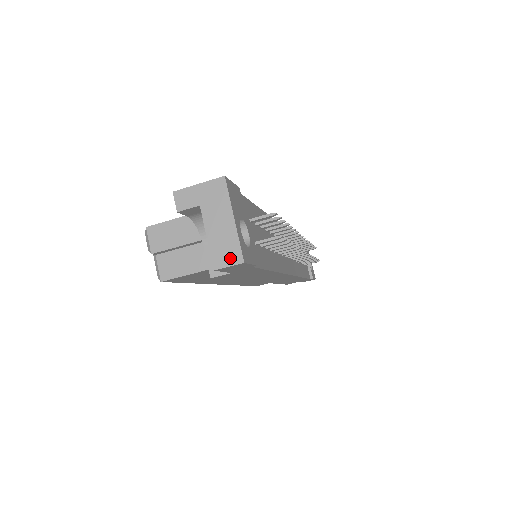
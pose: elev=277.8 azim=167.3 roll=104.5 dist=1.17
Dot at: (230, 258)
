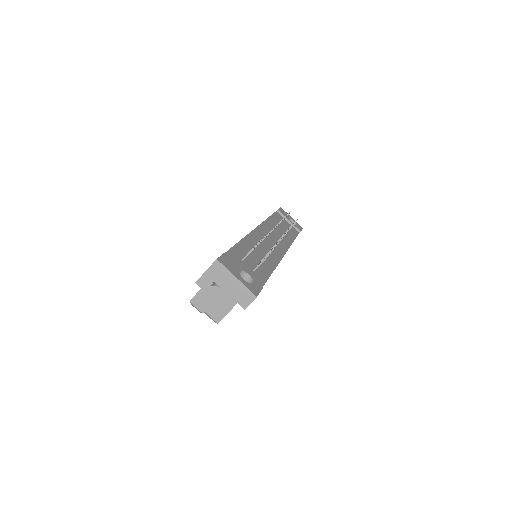
Dot at: (248, 299)
